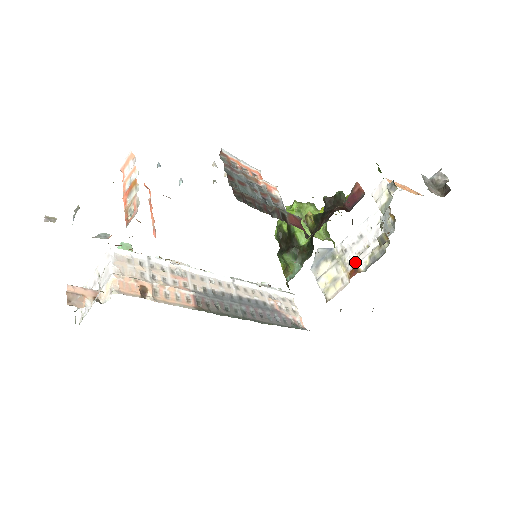
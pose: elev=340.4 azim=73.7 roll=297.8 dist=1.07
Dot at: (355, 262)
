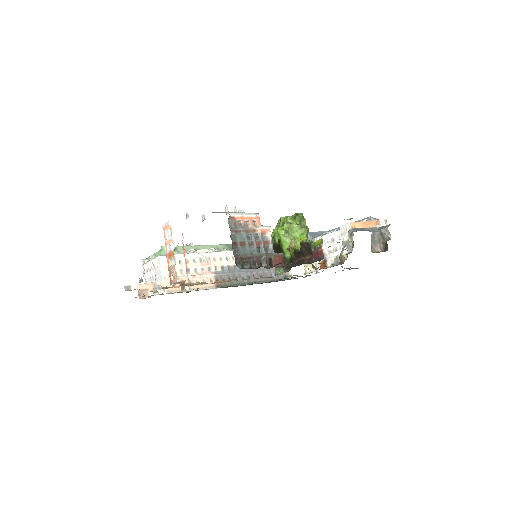
Dot at: (326, 257)
